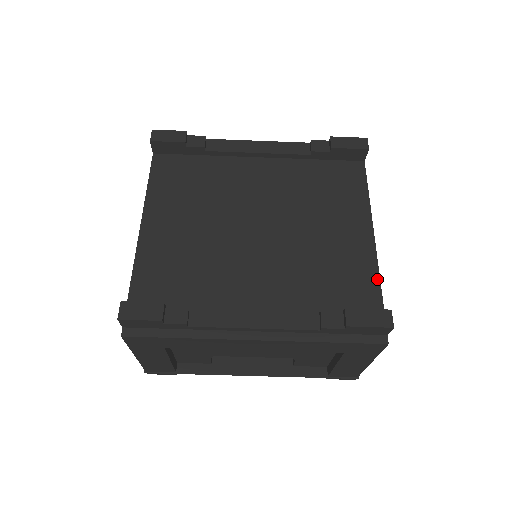
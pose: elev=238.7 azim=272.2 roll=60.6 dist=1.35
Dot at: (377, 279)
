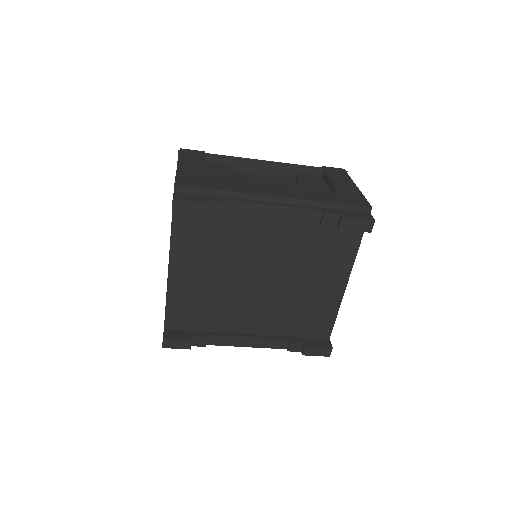
Dot at: (334, 318)
